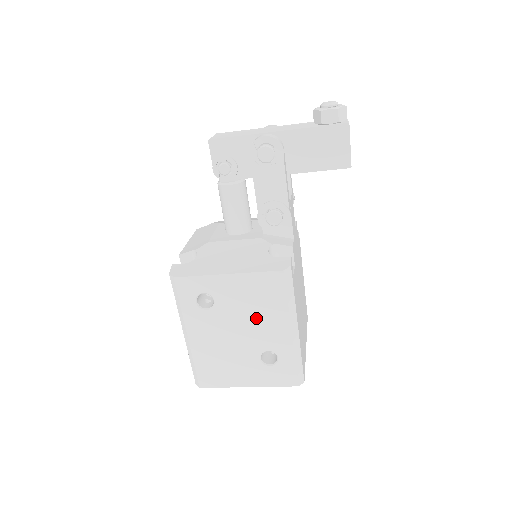
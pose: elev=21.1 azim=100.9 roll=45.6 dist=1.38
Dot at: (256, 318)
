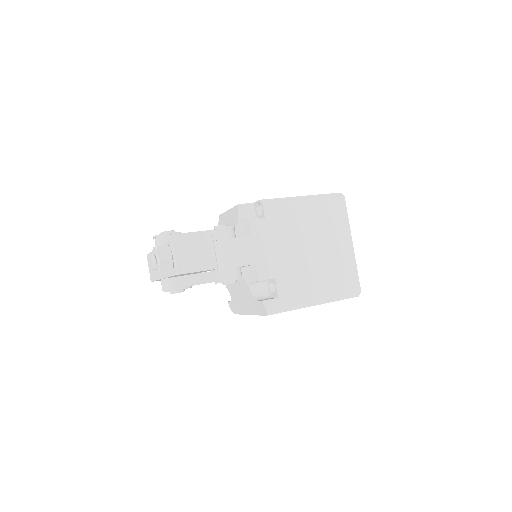
Dot at: occluded
